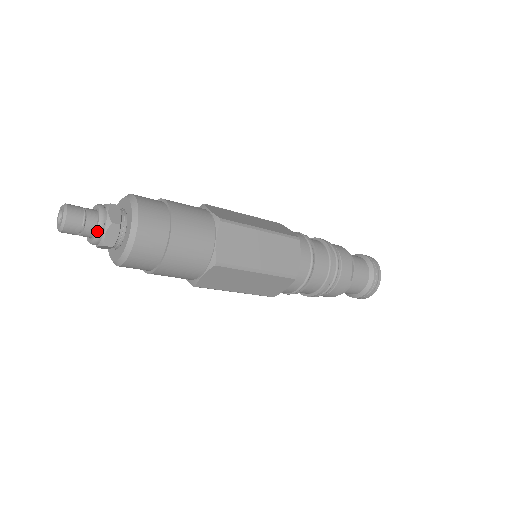
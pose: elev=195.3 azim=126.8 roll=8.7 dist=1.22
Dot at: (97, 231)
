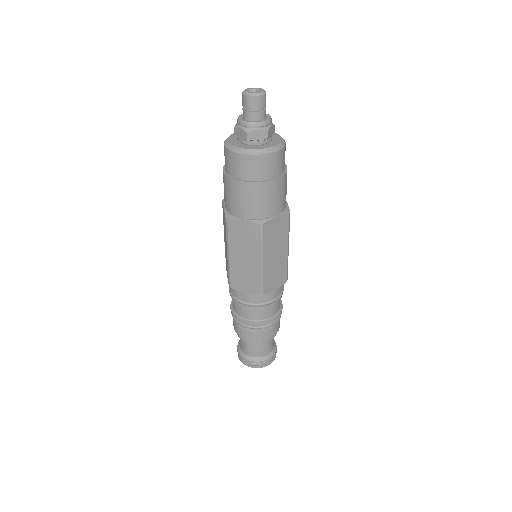
Dot at: (270, 119)
